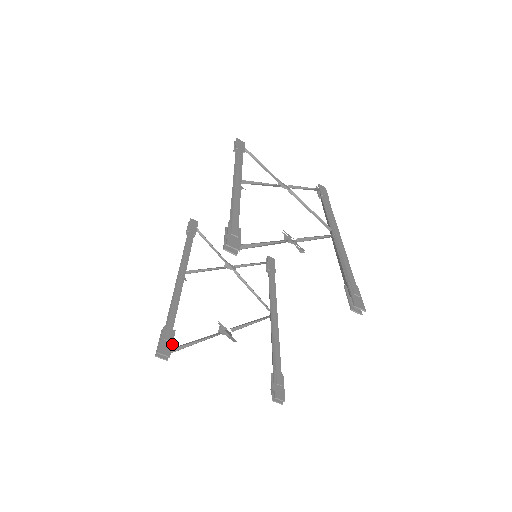
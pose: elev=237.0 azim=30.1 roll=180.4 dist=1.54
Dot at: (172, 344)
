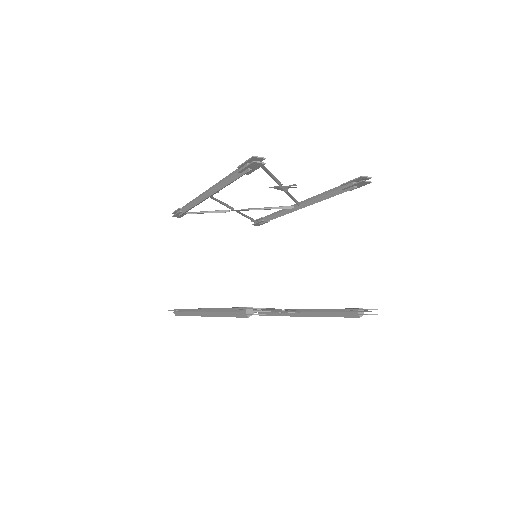
Dot at: occluded
